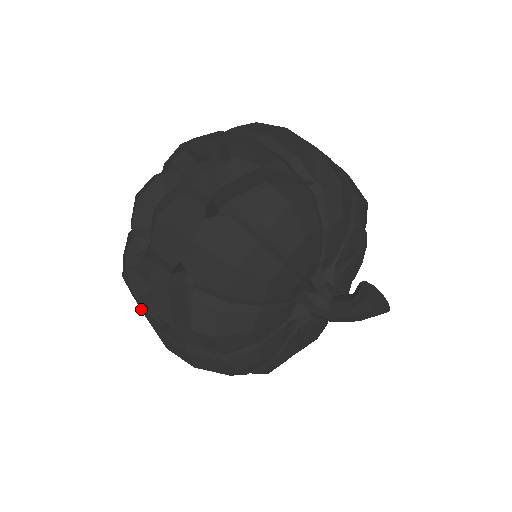
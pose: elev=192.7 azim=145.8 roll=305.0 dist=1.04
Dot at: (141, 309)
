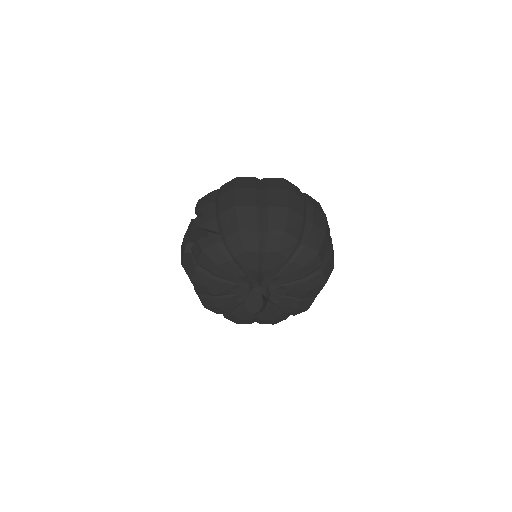
Dot at: occluded
